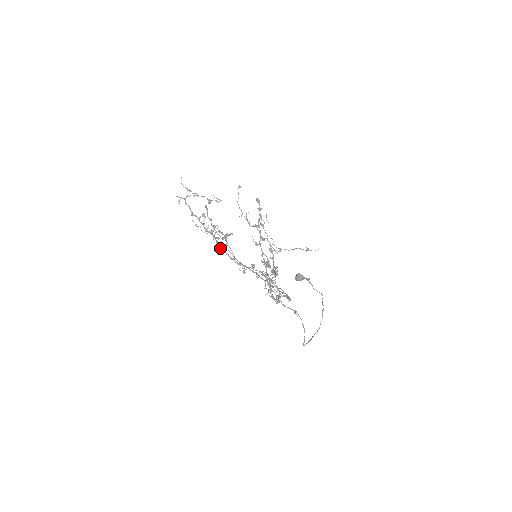
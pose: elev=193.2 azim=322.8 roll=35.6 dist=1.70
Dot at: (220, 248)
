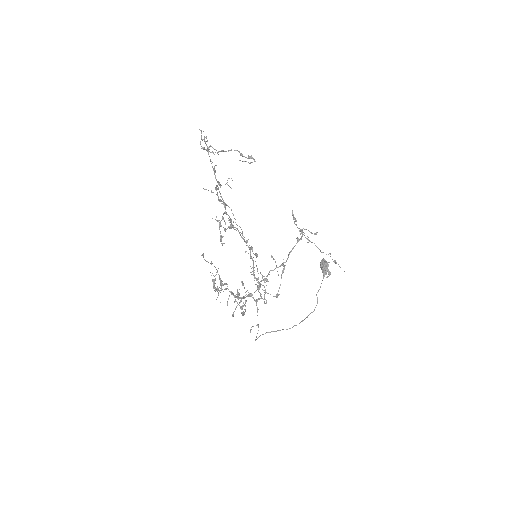
Dot at: (230, 222)
